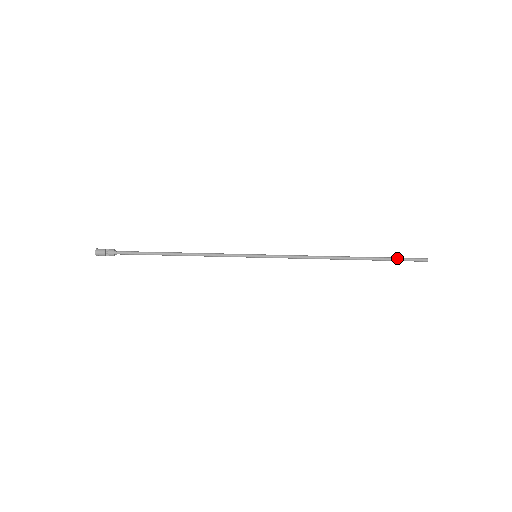
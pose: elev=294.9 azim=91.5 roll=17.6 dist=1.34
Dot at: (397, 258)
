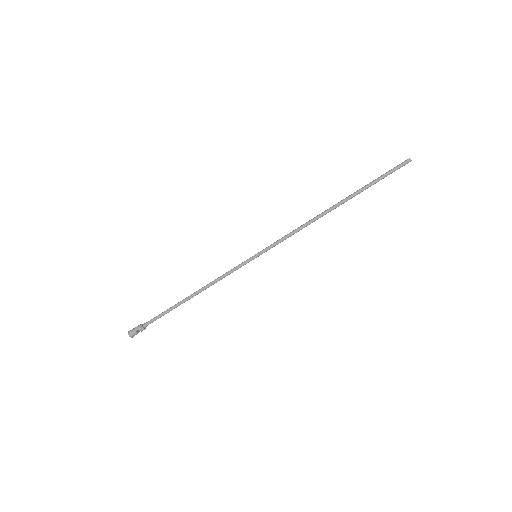
Dot at: occluded
